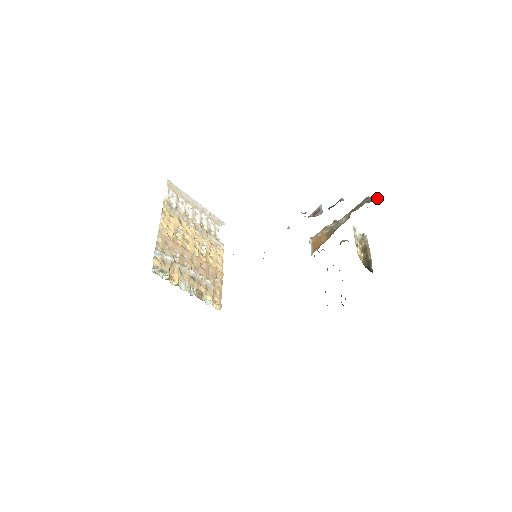
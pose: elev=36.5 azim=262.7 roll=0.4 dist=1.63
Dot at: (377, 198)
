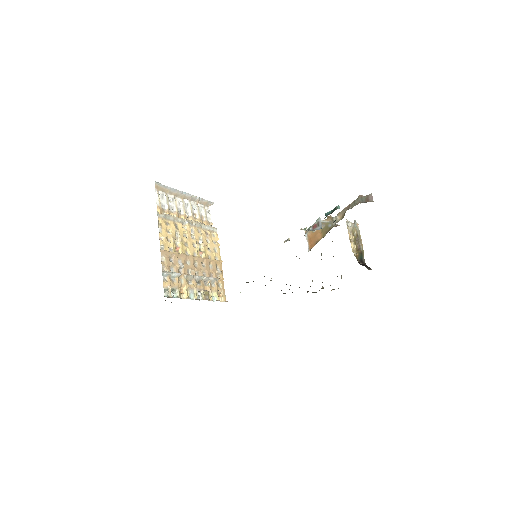
Dot at: (371, 199)
